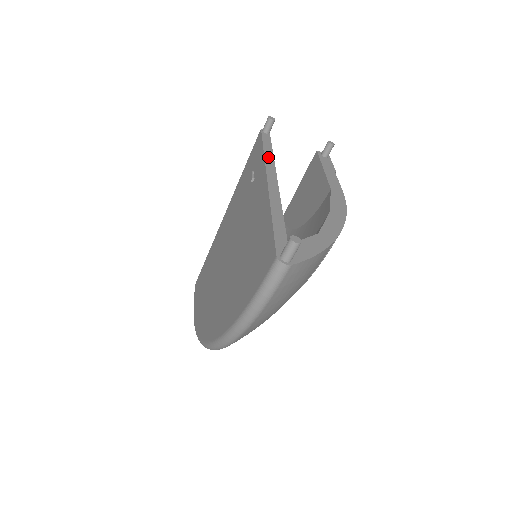
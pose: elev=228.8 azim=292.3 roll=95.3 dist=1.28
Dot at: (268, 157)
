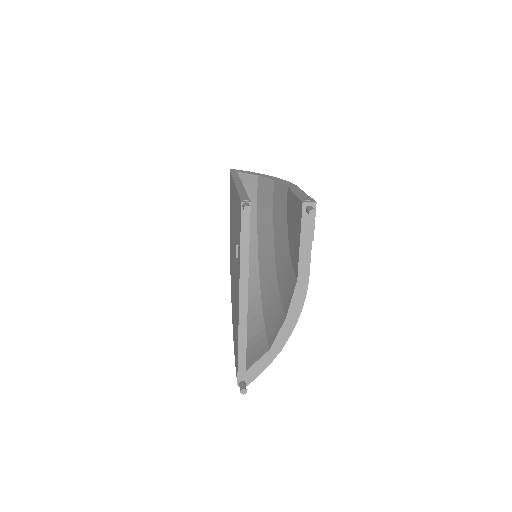
Dot at: (243, 264)
